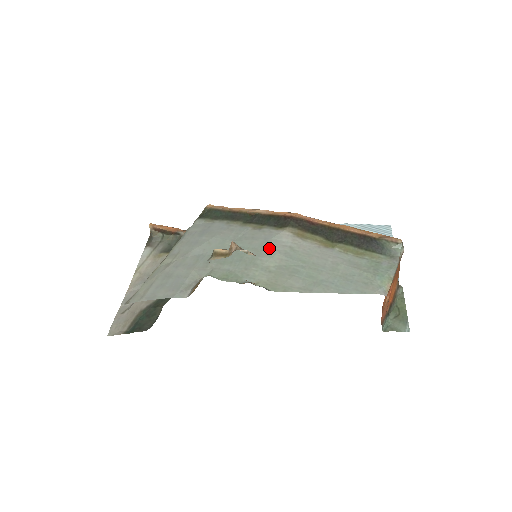
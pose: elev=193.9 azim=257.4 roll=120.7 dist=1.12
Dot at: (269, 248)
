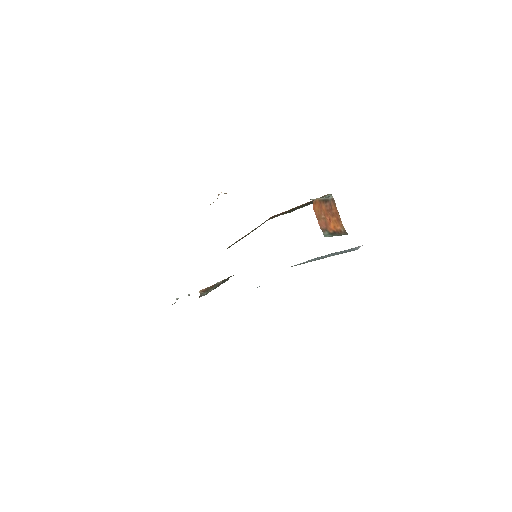
Dot at: occluded
